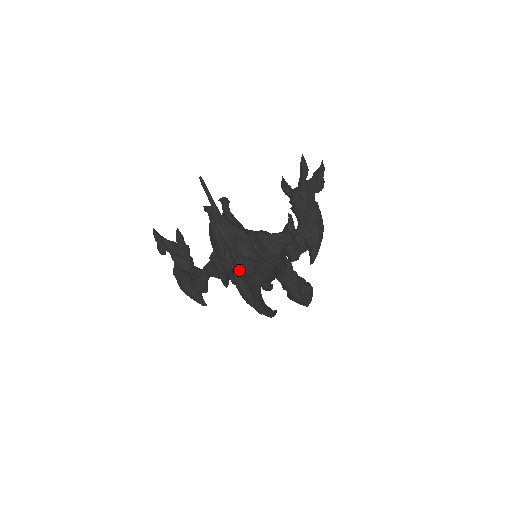
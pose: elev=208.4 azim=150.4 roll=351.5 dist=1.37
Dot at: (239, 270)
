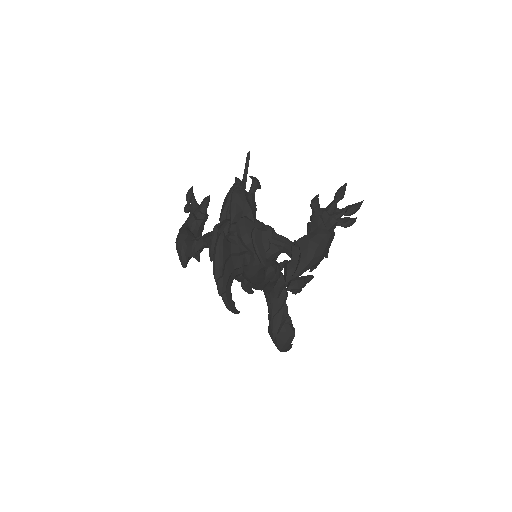
Dot at: (226, 240)
